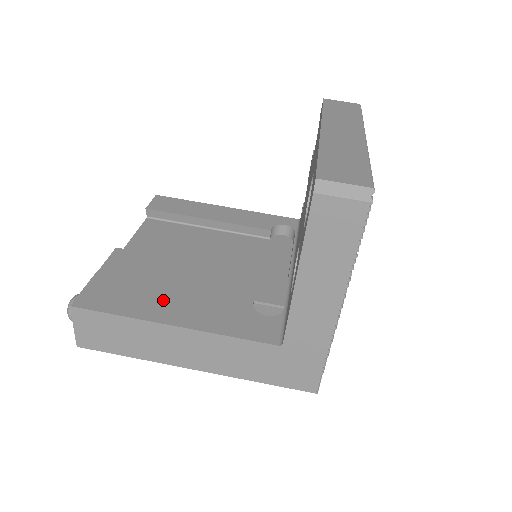
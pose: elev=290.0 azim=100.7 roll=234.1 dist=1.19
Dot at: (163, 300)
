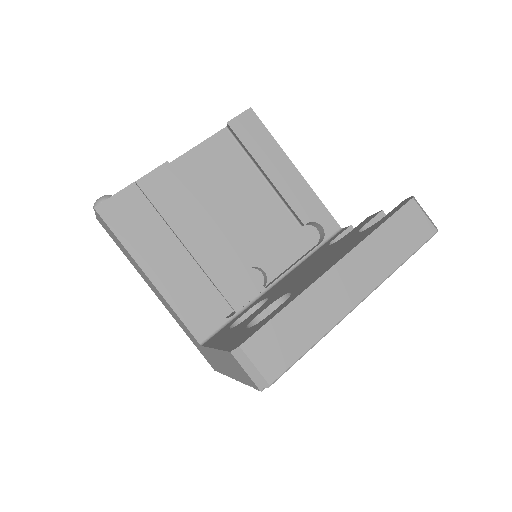
Dot at: (159, 247)
